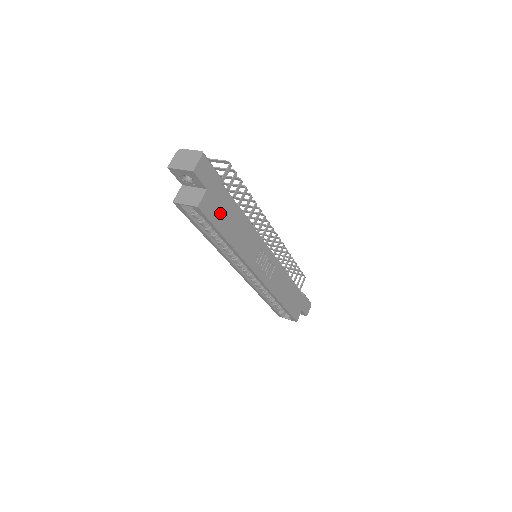
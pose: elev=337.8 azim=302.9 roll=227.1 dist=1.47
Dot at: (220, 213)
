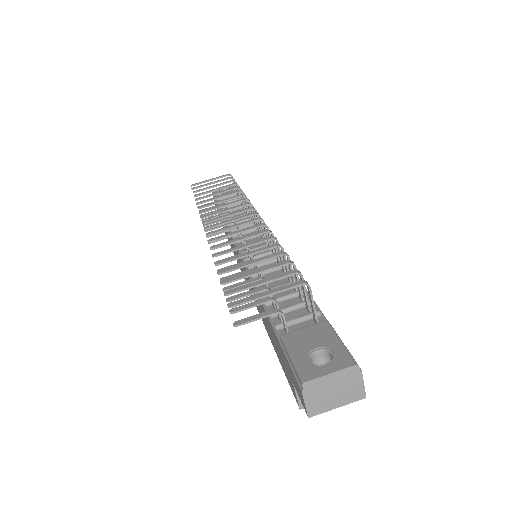
Dot at: occluded
